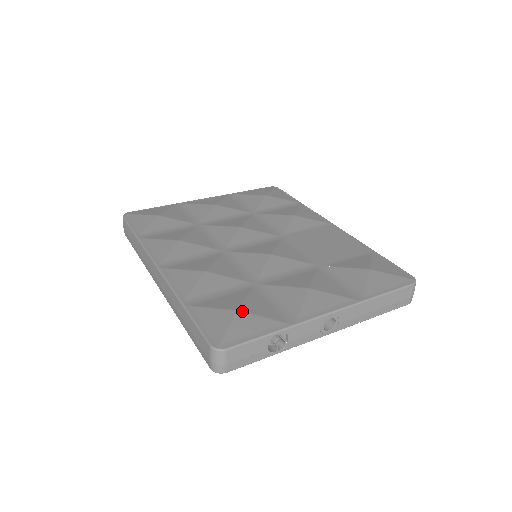
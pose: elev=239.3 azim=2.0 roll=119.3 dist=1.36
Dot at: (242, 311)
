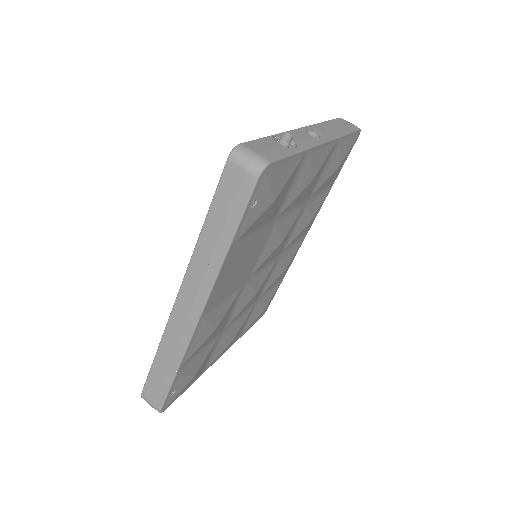
Dot at: occluded
